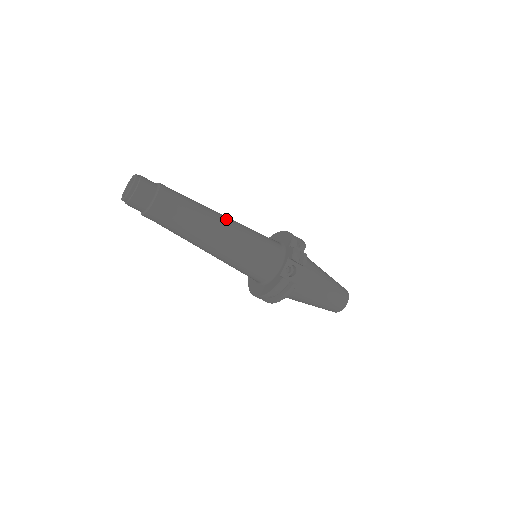
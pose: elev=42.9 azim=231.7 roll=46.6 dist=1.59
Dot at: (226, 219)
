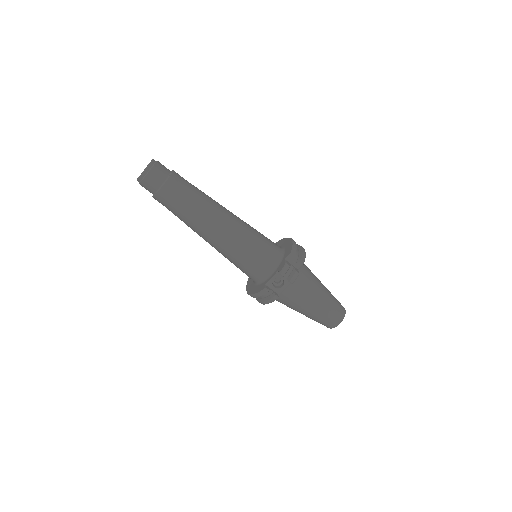
Dot at: (228, 219)
